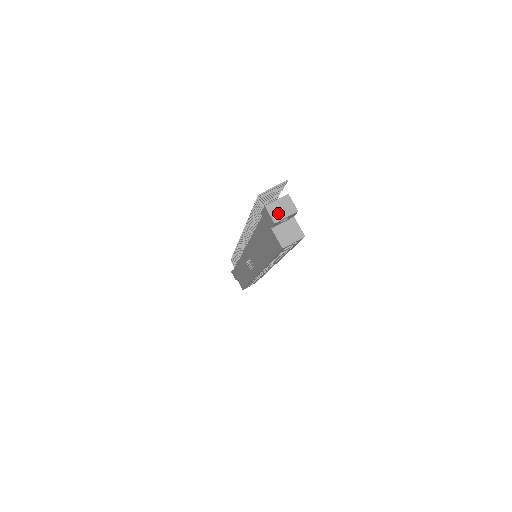
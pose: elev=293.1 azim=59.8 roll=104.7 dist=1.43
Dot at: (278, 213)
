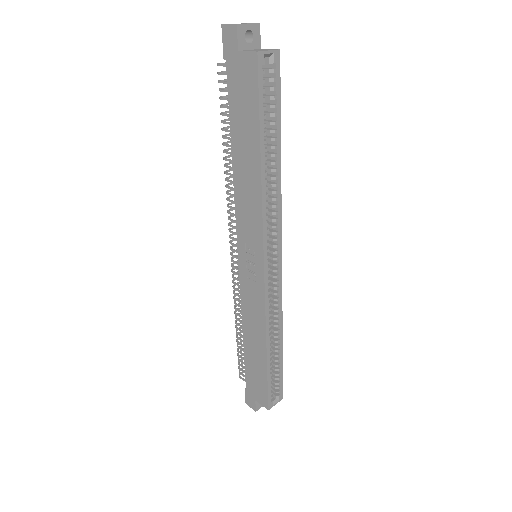
Dot at: (238, 24)
